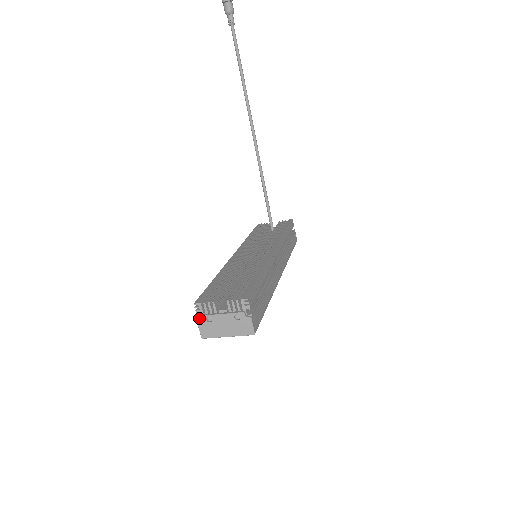
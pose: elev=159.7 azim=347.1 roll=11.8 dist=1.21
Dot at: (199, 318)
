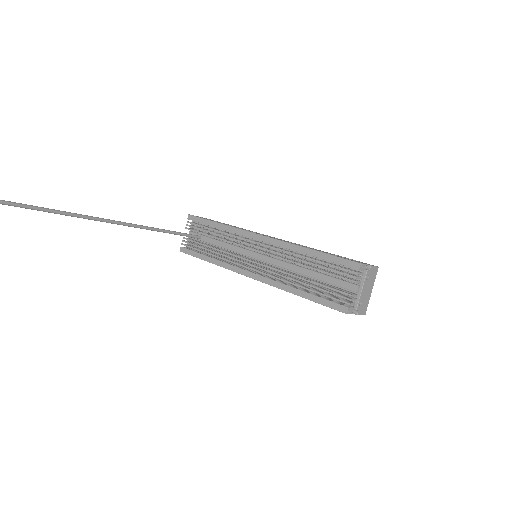
Dot at: (353, 313)
